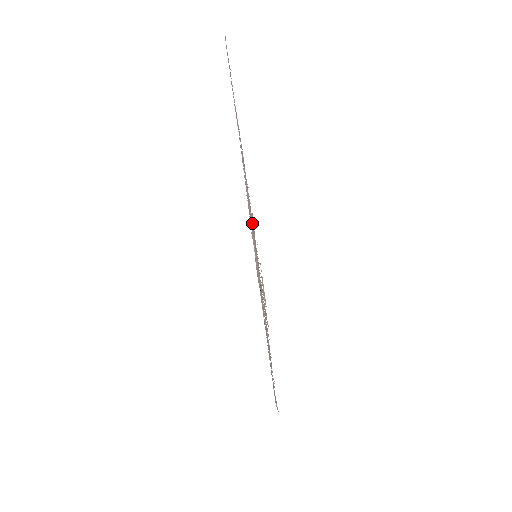
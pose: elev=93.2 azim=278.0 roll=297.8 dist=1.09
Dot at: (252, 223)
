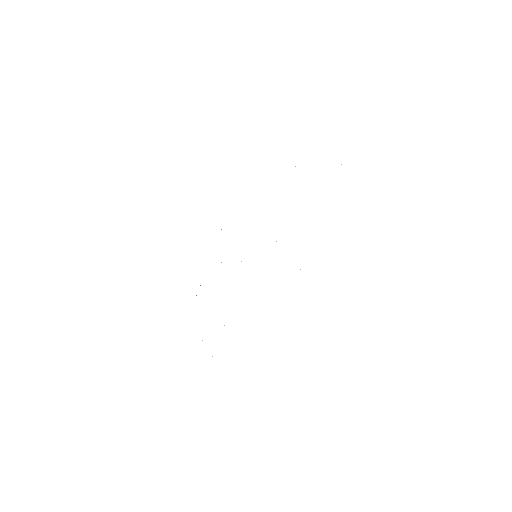
Dot at: occluded
